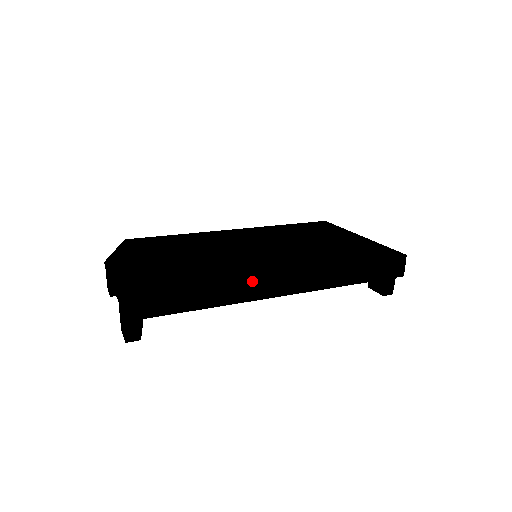
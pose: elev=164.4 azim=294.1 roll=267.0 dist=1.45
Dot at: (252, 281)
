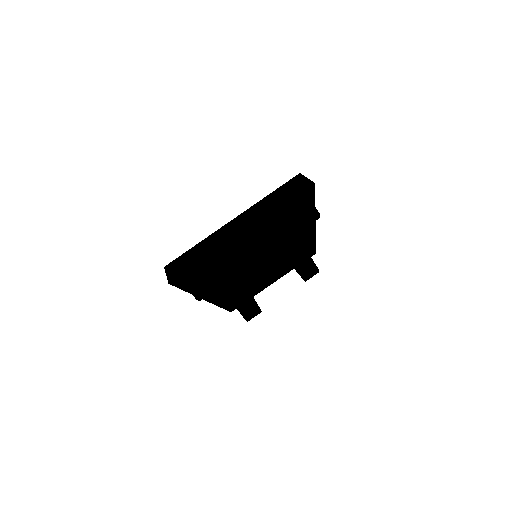
Dot at: occluded
